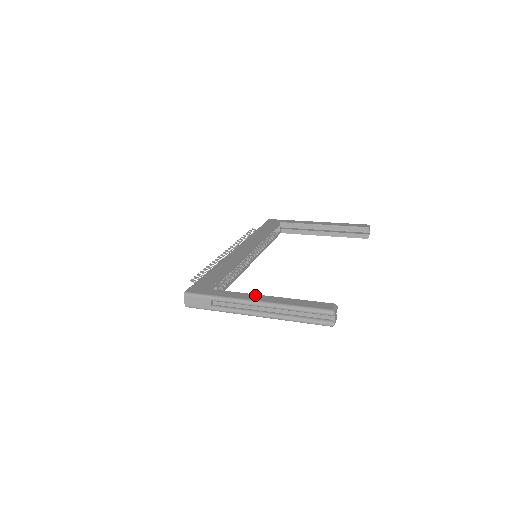
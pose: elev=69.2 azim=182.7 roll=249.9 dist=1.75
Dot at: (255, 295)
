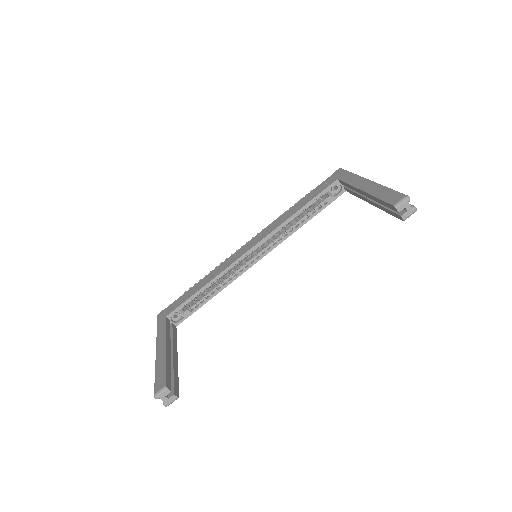
Dot at: (164, 340)
